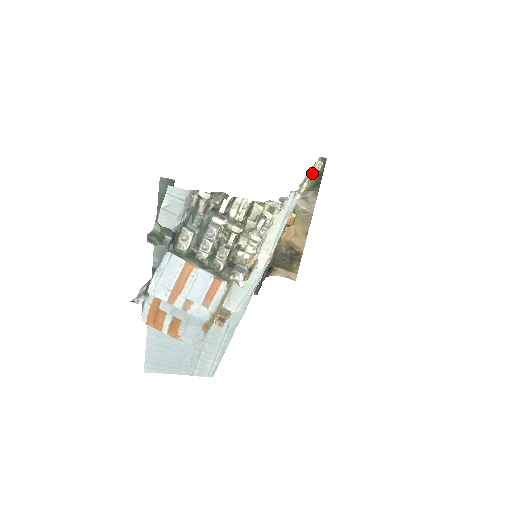
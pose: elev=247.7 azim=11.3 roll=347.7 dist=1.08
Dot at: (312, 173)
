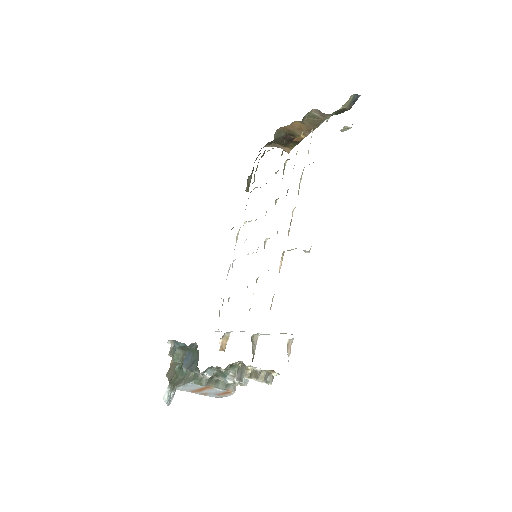
Dot at: (337, 110)
